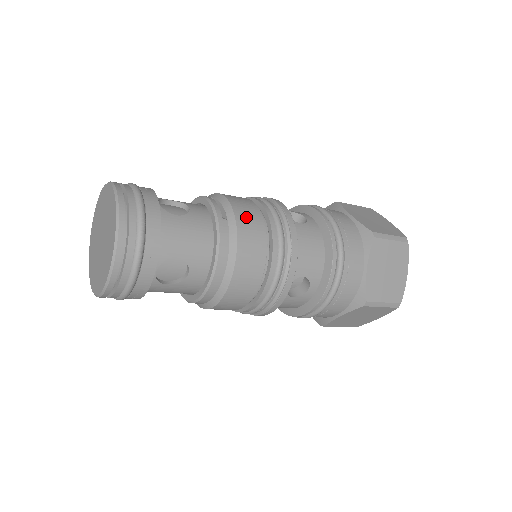
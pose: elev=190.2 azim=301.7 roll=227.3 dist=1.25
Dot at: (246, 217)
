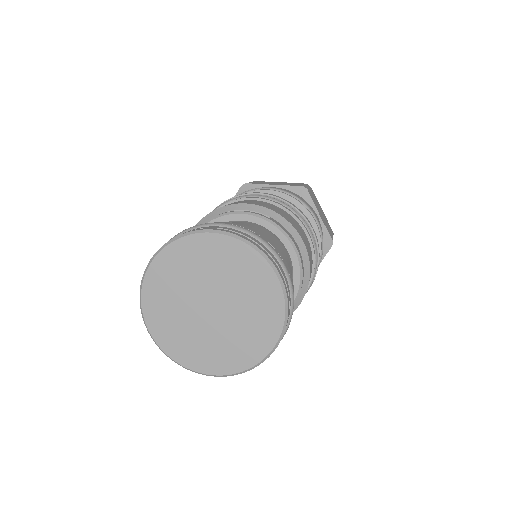
Dot at: (274, 209)
